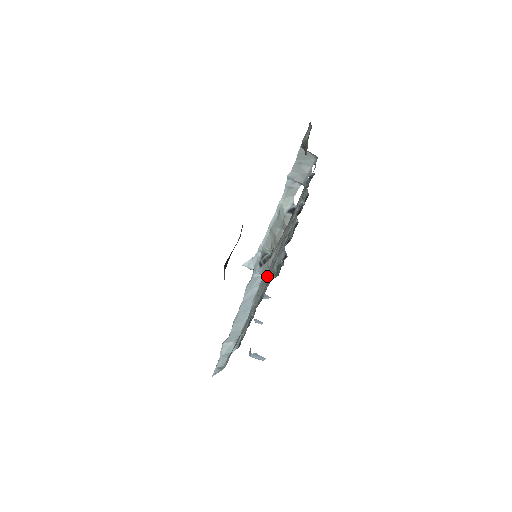
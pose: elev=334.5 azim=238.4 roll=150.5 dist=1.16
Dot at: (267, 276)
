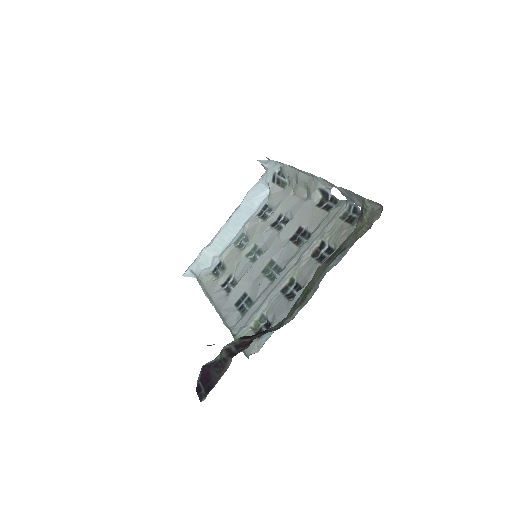
Dot at: (259, 267)
